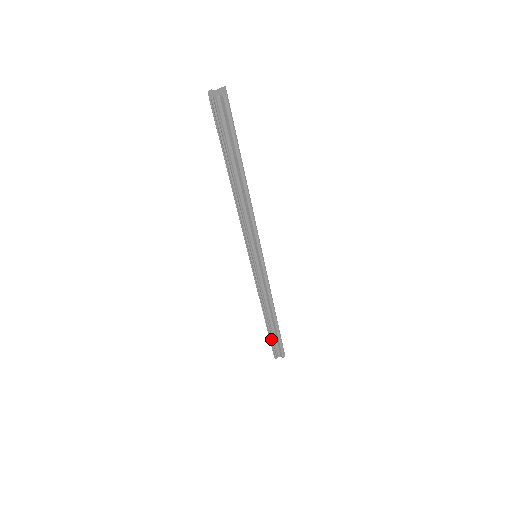
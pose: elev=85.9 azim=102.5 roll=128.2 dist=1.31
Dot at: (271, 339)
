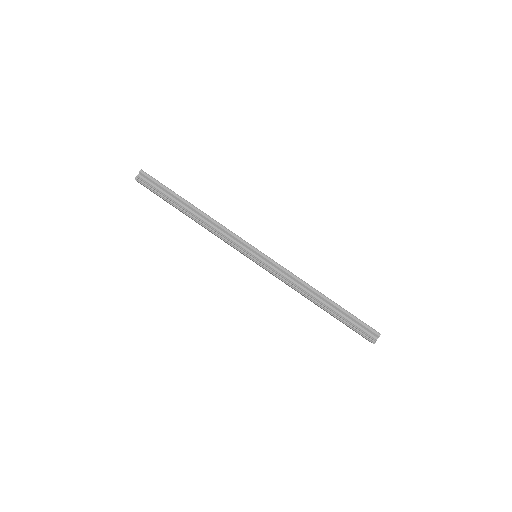
Dot at: (345, 322)
